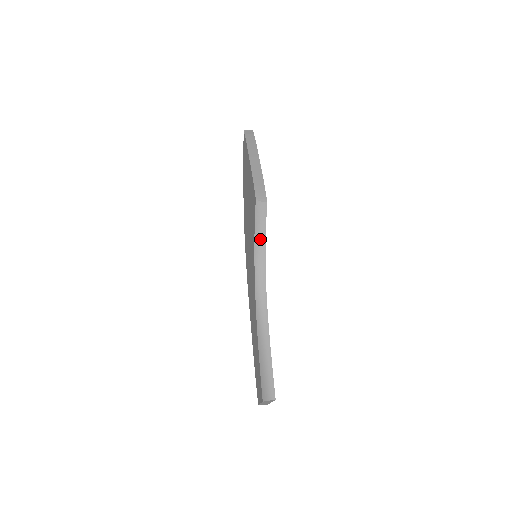
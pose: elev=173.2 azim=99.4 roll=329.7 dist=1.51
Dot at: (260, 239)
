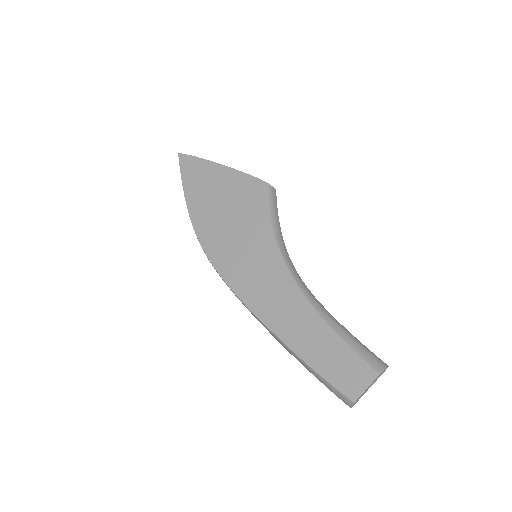
Dot at: (277, 225)
